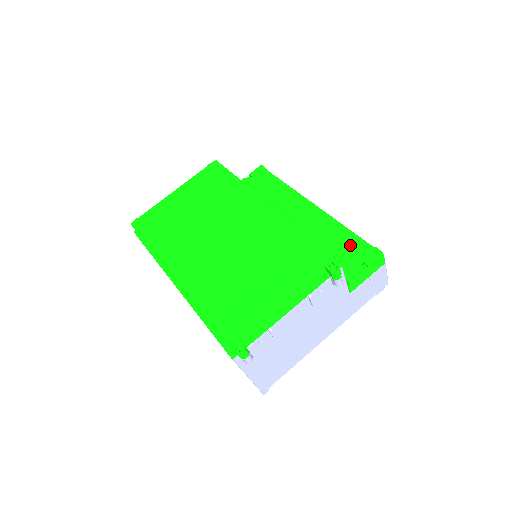
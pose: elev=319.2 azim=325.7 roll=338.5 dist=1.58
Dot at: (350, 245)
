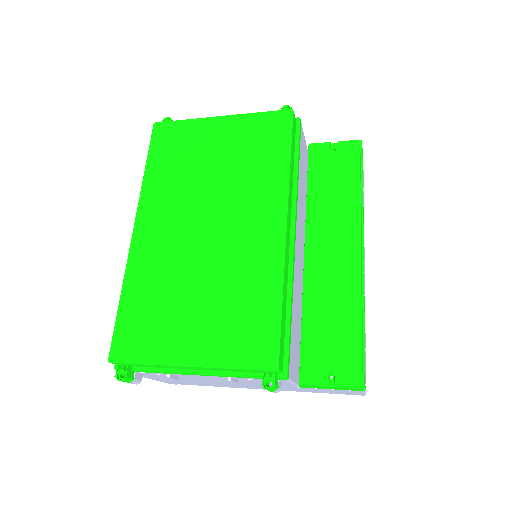
Dot at: (343, 343)
